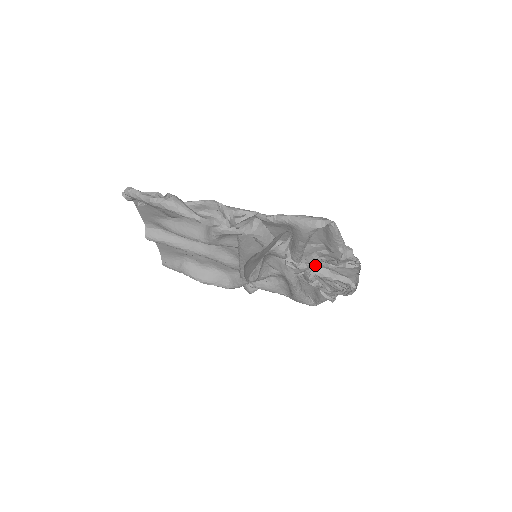
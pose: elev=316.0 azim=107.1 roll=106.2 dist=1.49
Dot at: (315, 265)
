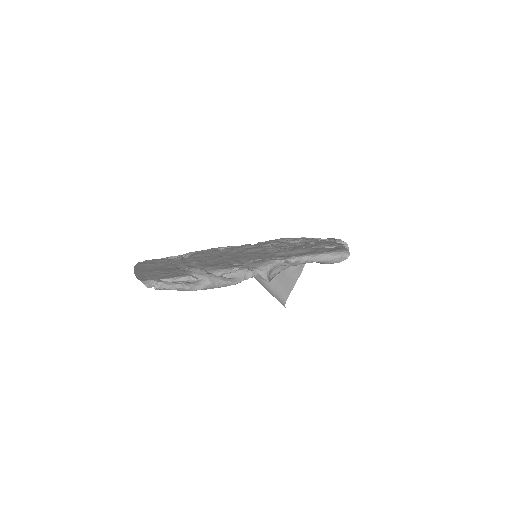
Dot at: occluded
